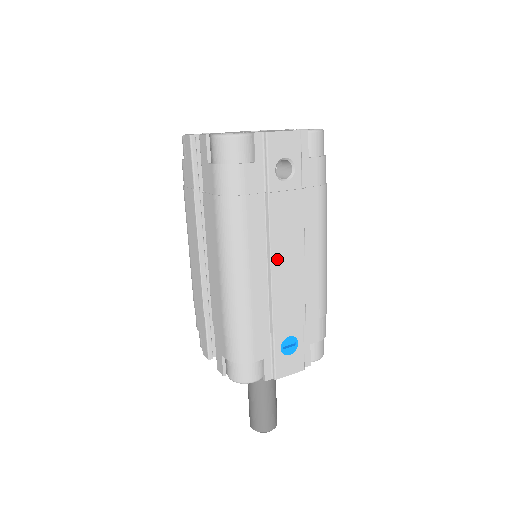
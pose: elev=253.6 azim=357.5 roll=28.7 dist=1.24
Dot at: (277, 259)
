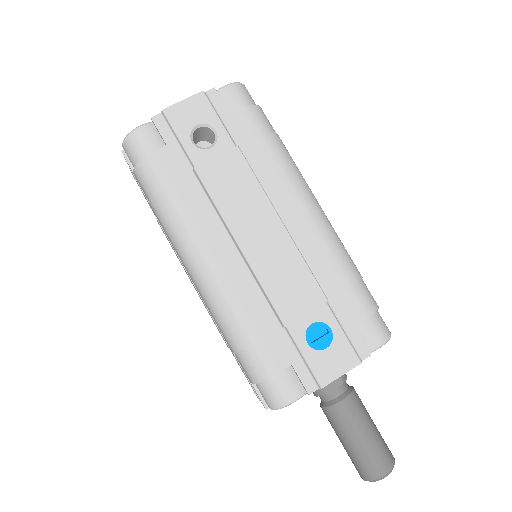
Dot at: (243, 235)
